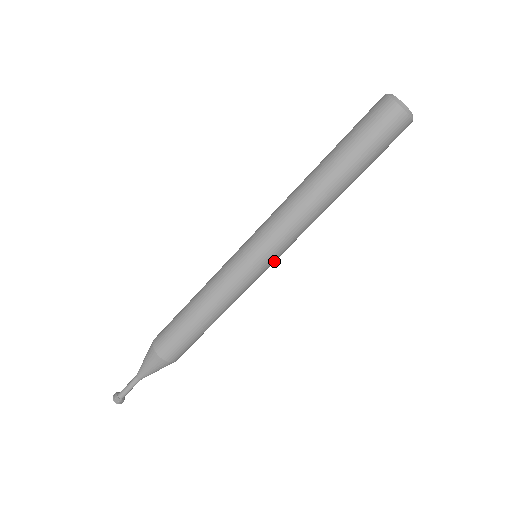
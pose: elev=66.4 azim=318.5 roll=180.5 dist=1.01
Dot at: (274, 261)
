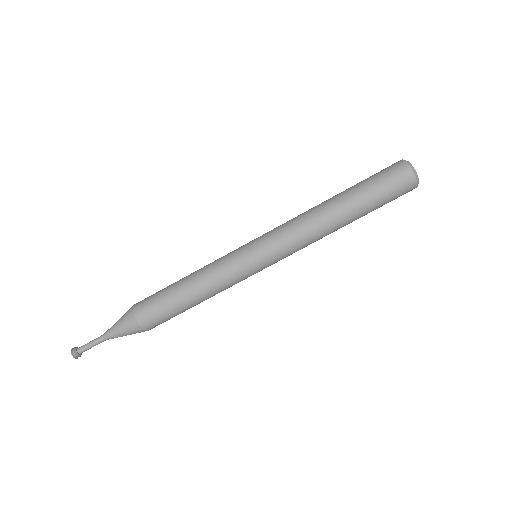
Dot at: (269, 262)
